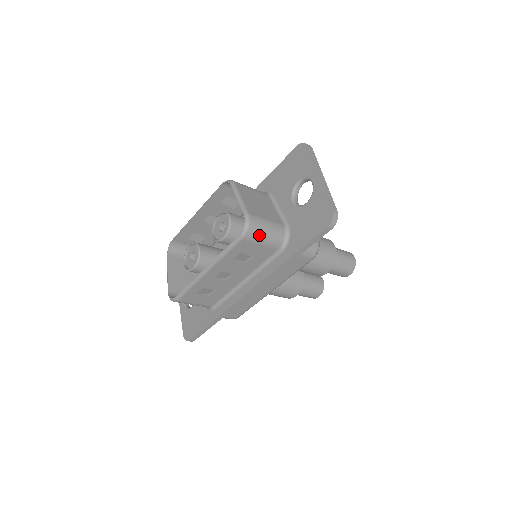
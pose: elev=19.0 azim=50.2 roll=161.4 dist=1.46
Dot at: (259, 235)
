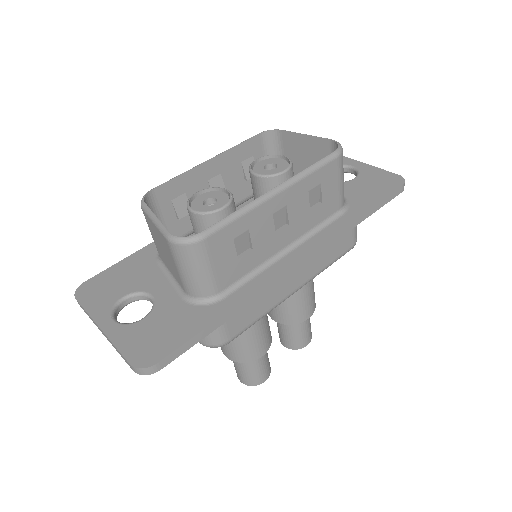
Dot at: (343, 169)
